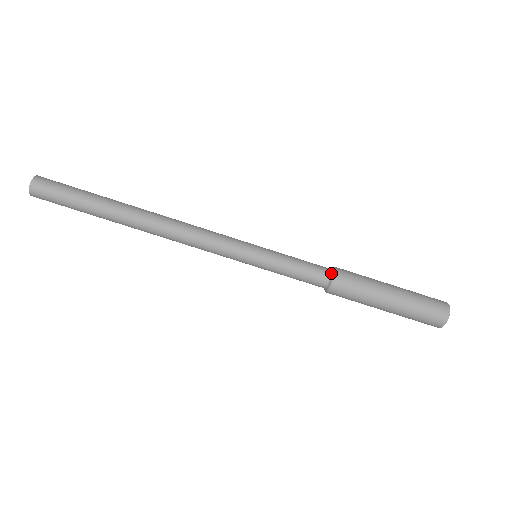
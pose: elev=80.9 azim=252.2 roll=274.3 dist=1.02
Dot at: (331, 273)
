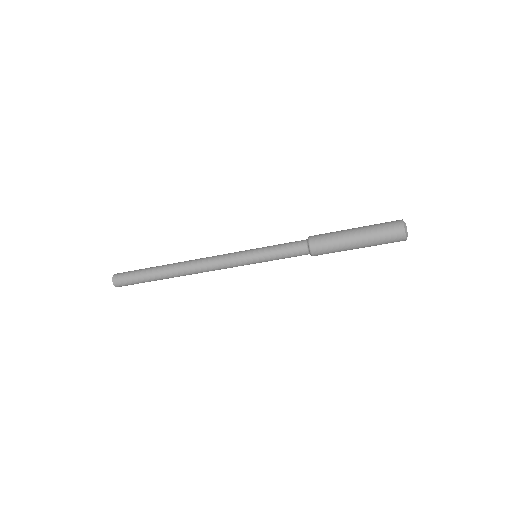
Dot at: (309, 252)
